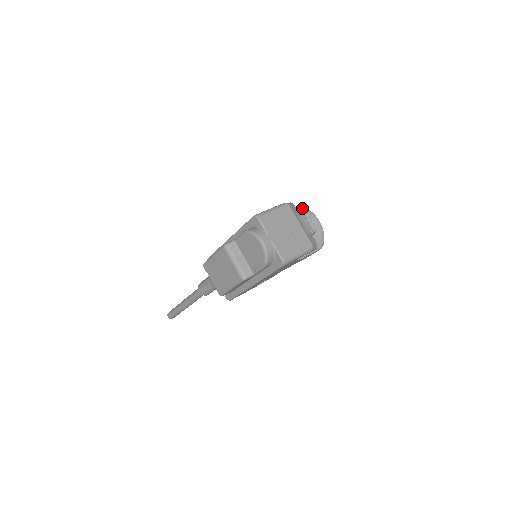
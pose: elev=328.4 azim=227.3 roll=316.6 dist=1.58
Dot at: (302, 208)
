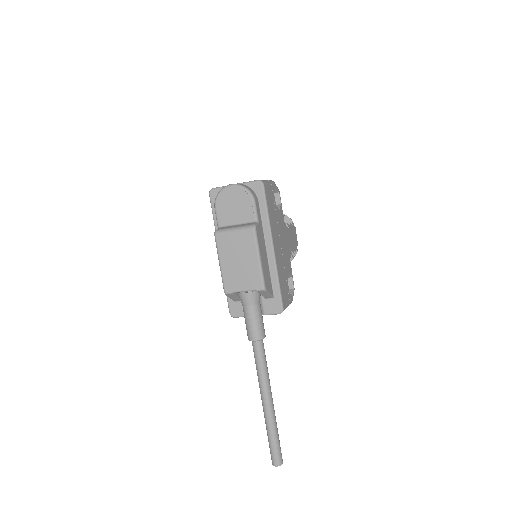
Dot at: occluded
